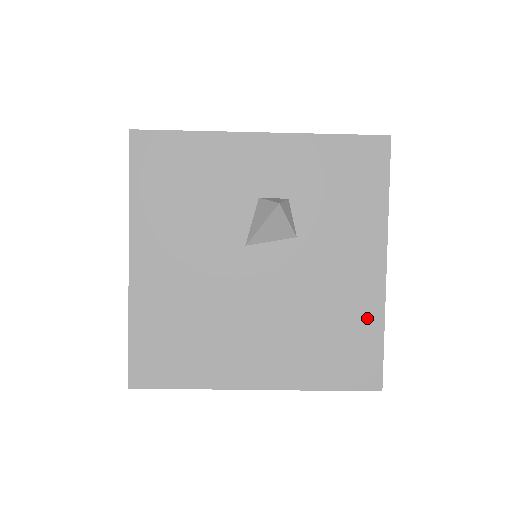
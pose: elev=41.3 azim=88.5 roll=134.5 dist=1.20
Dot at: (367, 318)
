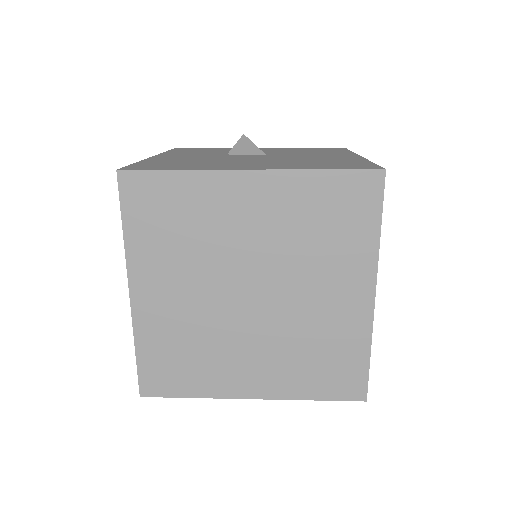
Dot at: occluded
